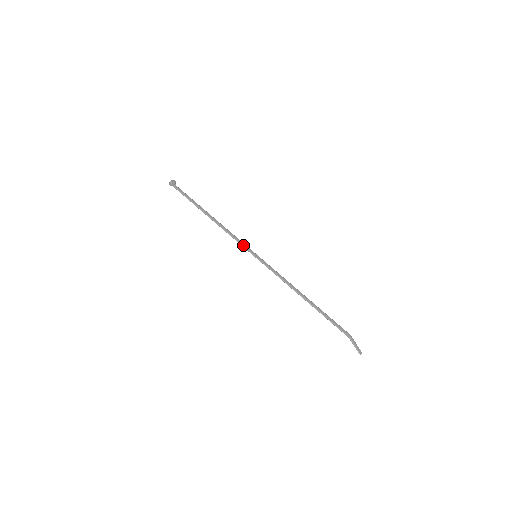
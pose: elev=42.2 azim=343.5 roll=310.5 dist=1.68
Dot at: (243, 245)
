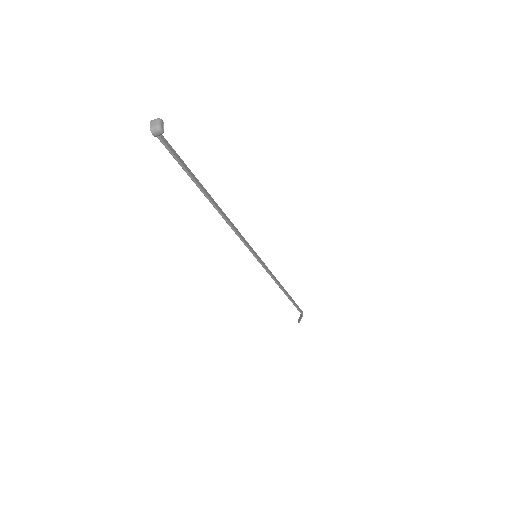
Dot at: (248, 245)
